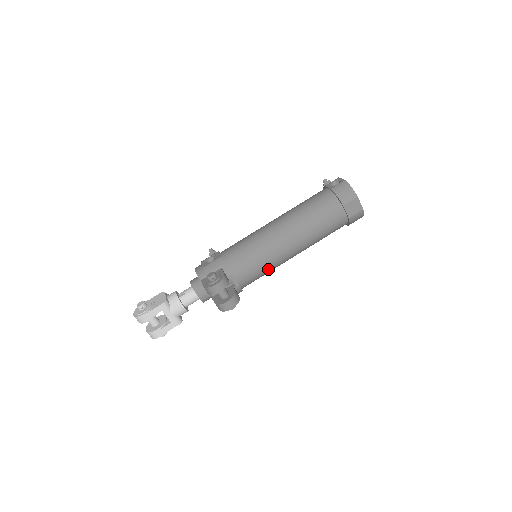
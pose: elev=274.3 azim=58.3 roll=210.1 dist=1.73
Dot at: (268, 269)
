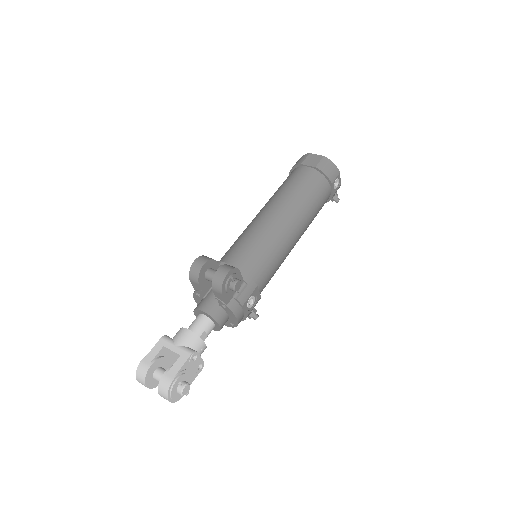
Dot at: (265, 244)
